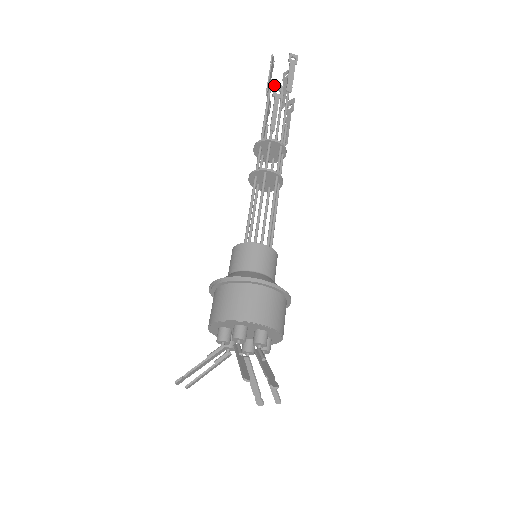
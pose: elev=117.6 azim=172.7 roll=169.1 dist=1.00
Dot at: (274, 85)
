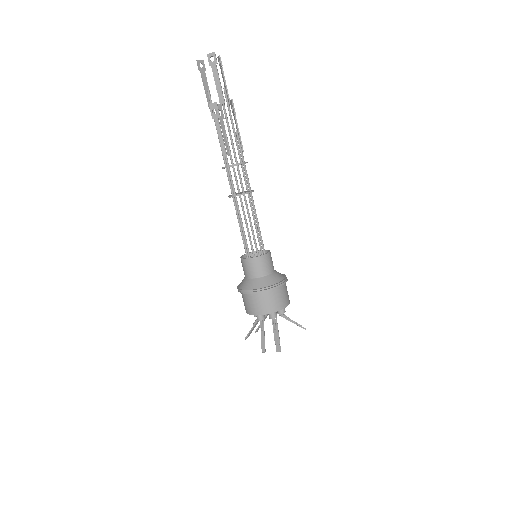
Dot at: occluded
